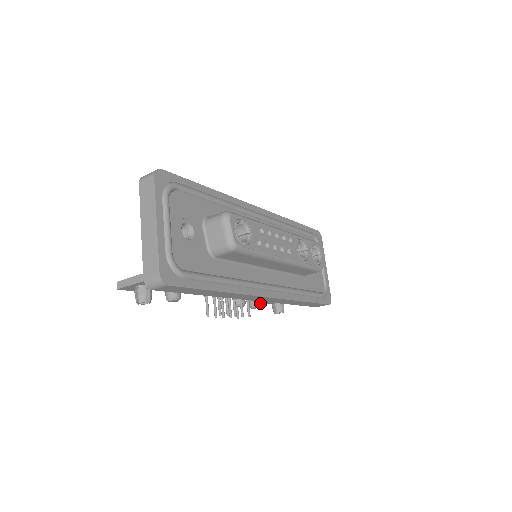
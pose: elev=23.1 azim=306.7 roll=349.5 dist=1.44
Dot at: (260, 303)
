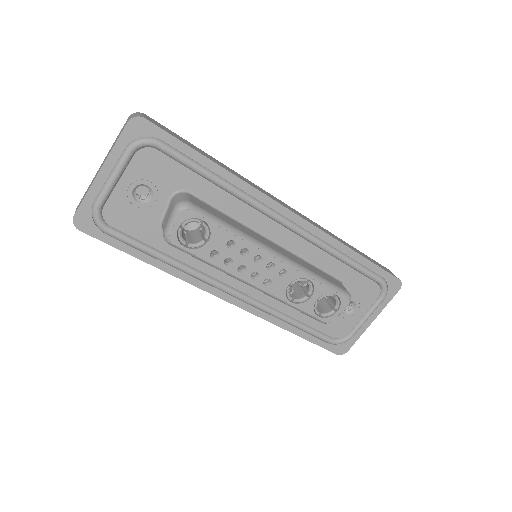
Dot at: occluded
